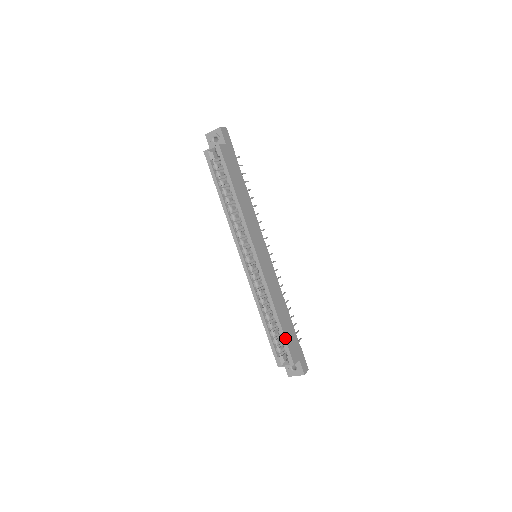
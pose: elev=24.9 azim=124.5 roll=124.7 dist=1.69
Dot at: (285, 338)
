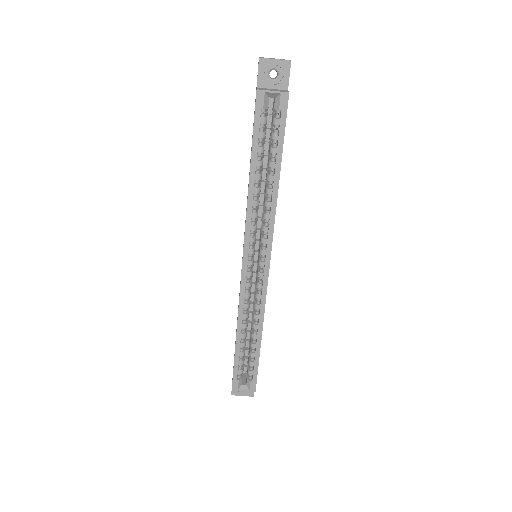
Dot at: (258, 363)
